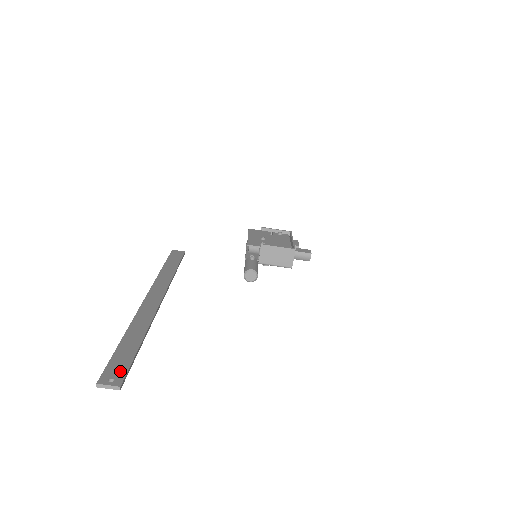
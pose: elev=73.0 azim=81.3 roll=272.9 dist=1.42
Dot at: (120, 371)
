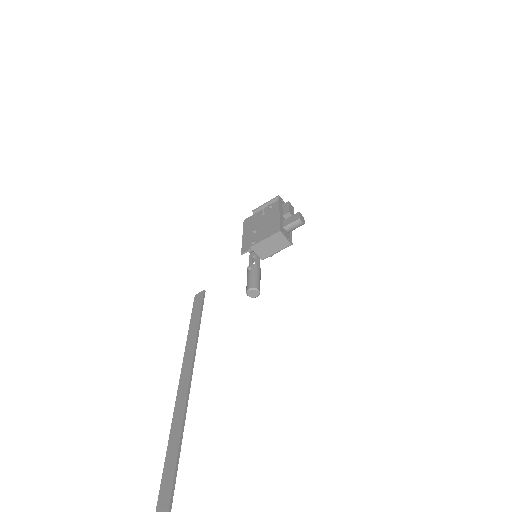
Dot at: (166, 499)
